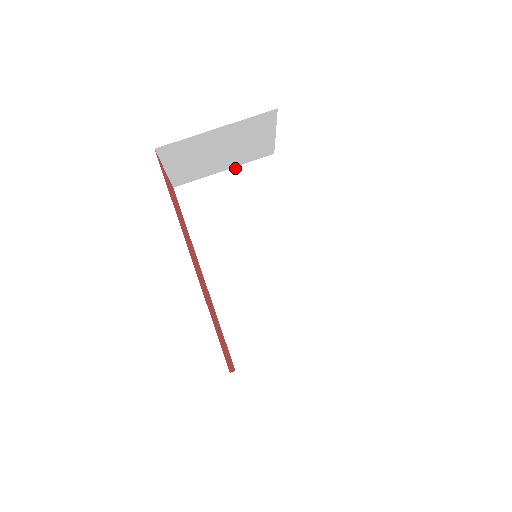
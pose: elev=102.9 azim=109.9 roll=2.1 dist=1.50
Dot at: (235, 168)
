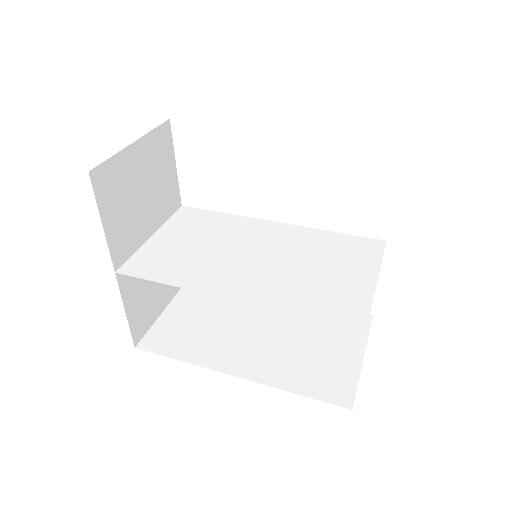
Dot at: (160, 229)
